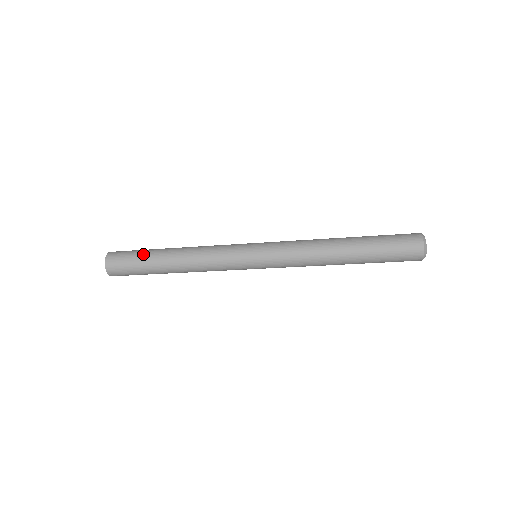
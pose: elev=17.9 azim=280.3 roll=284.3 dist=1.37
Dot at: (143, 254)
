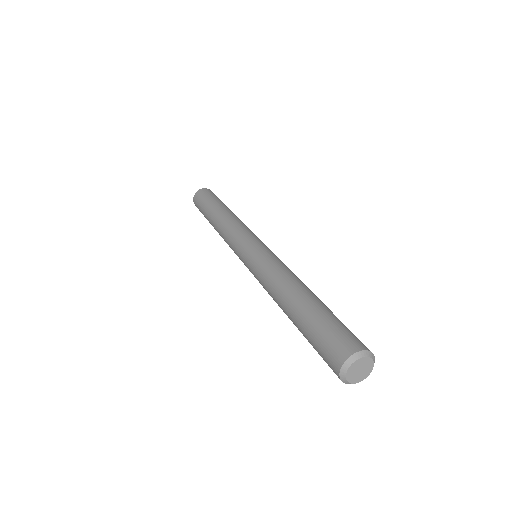
Dot at: (210, 201)
